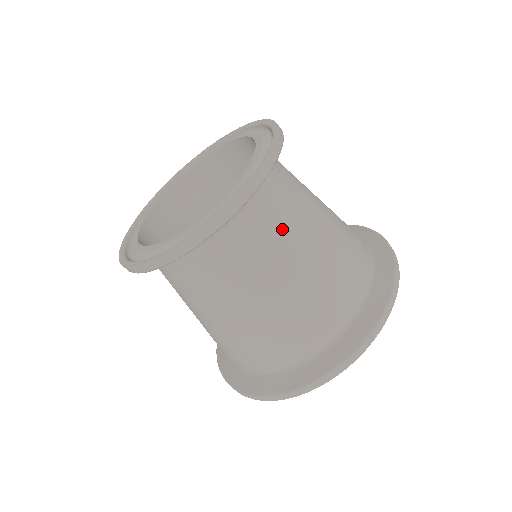
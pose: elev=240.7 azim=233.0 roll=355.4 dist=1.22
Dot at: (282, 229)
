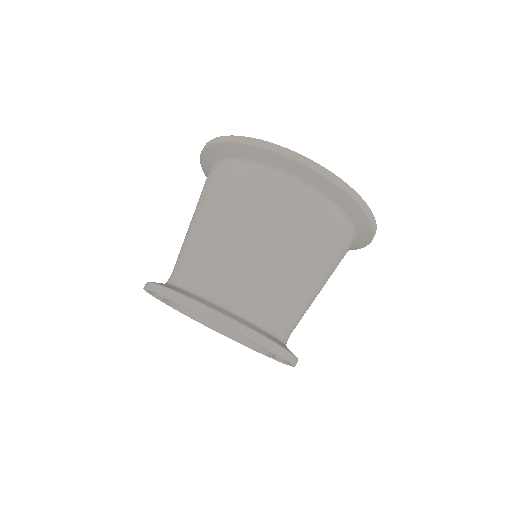
Dot at: (293, 303)
